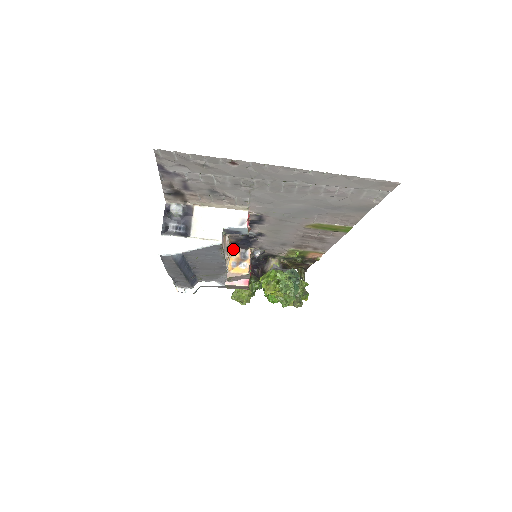
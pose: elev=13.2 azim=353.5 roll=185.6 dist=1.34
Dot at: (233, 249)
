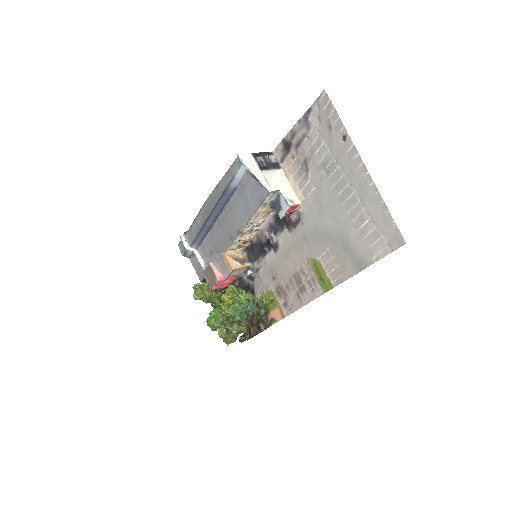
Dot at: (243, 252)
